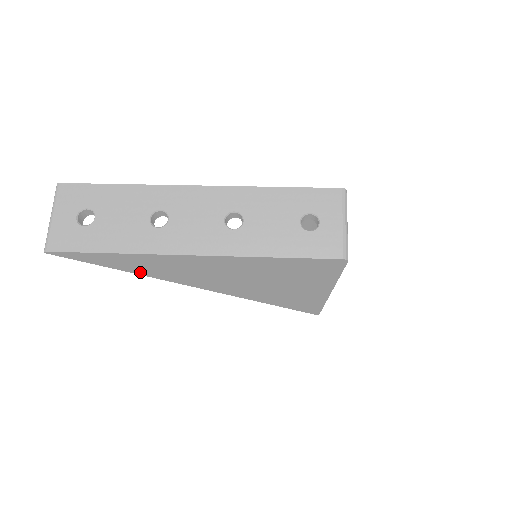
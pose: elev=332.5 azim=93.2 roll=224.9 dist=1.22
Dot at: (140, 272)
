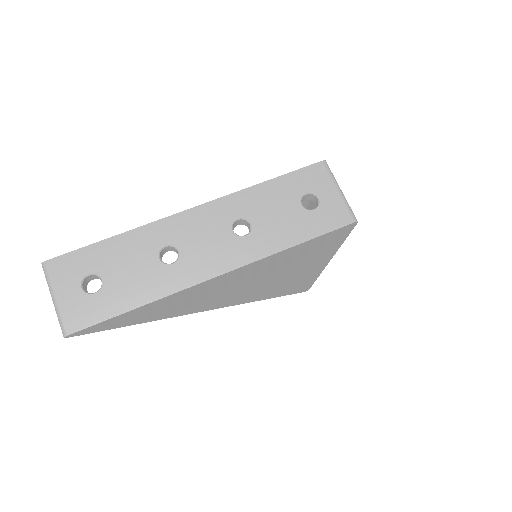
Dot at: (158, 317)
